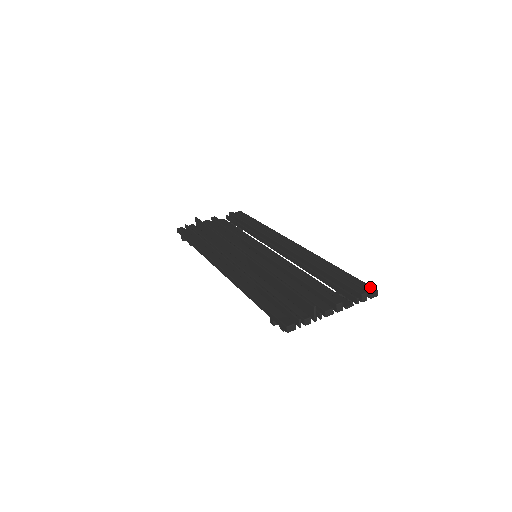
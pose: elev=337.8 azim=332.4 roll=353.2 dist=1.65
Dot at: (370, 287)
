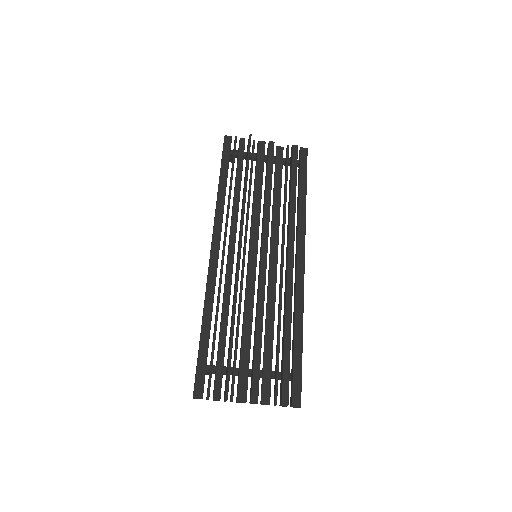
Dot at: (299, 398)
